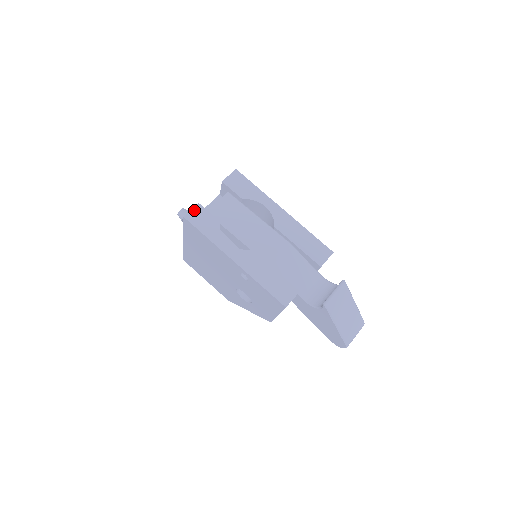
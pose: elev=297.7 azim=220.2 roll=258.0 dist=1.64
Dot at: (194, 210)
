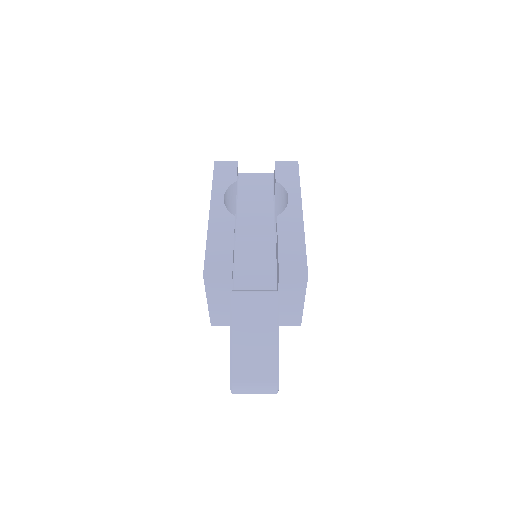
Dot at: (228, 162)
